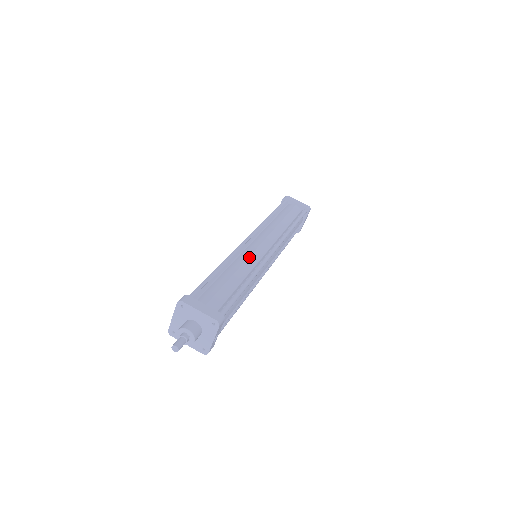
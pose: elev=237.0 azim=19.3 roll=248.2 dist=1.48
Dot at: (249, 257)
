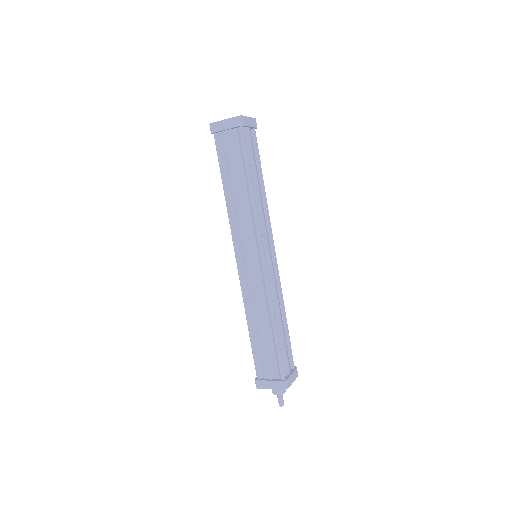
Dot at: (276, 287)
